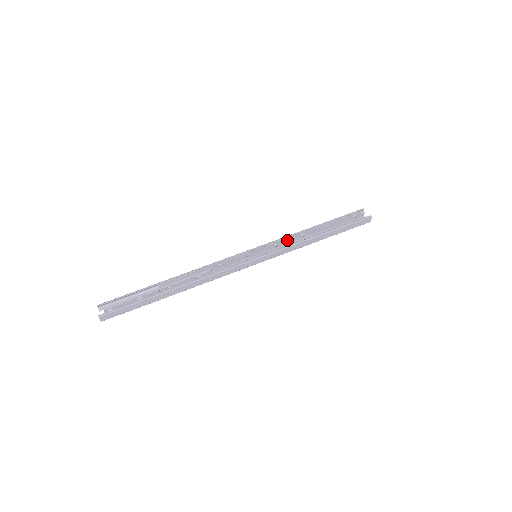
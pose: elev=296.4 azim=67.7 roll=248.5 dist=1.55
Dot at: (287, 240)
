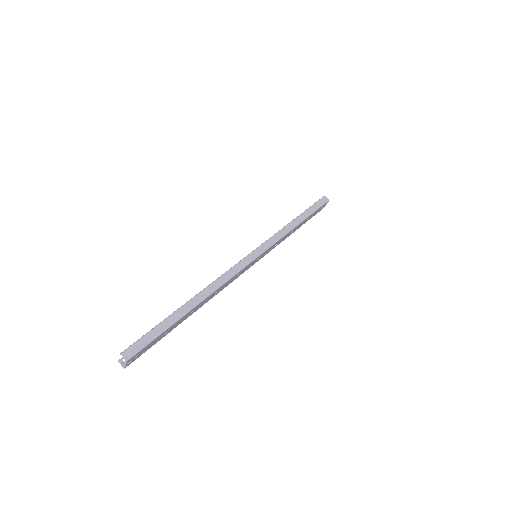
Dot at: occluded
